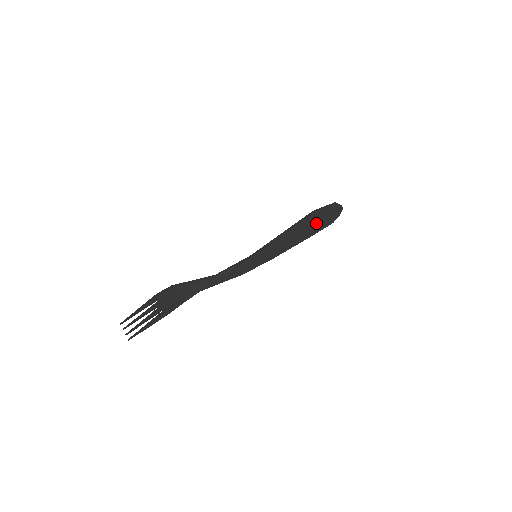
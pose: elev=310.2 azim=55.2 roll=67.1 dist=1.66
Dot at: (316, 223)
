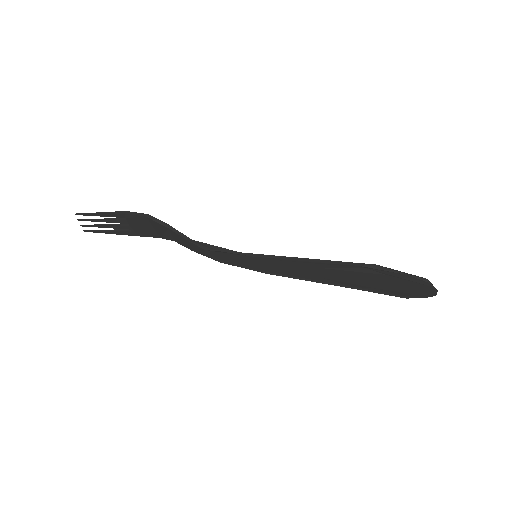
Dot at: (372, 281)
